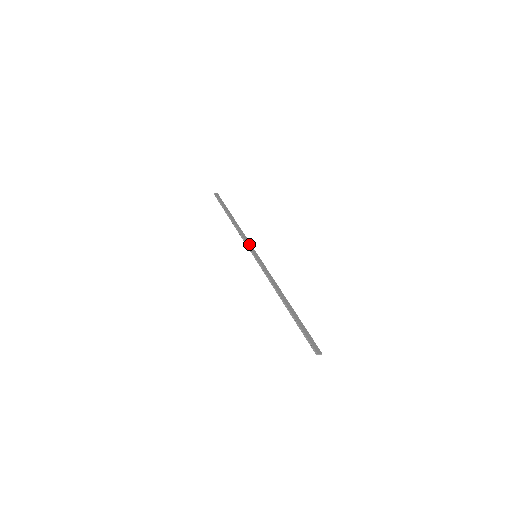
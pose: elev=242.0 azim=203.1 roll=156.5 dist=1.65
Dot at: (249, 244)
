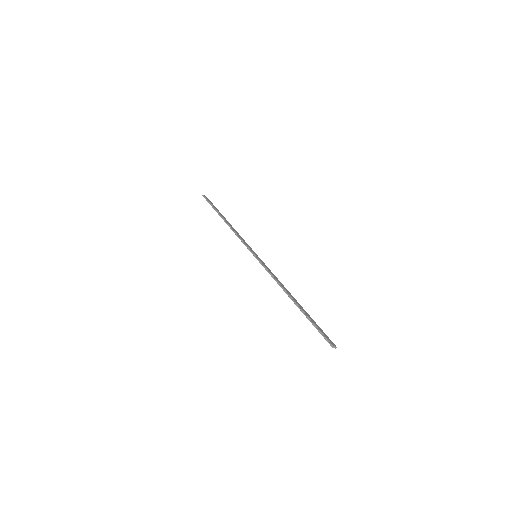
Dot at: (247, 245)
